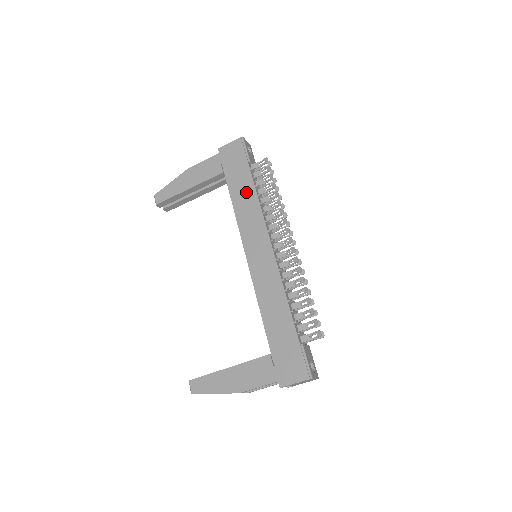
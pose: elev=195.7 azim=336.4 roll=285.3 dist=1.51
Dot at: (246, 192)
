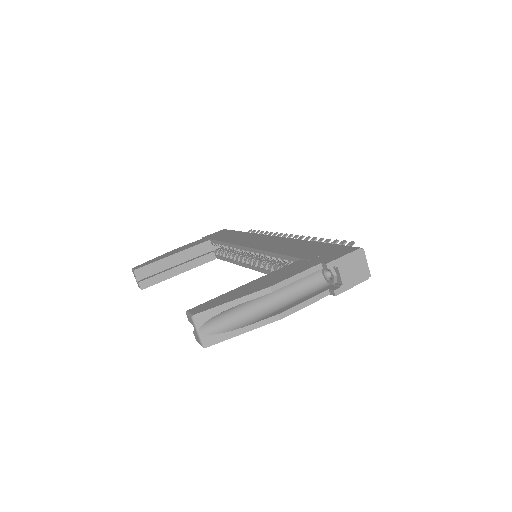
Dot at: (236, 235)
